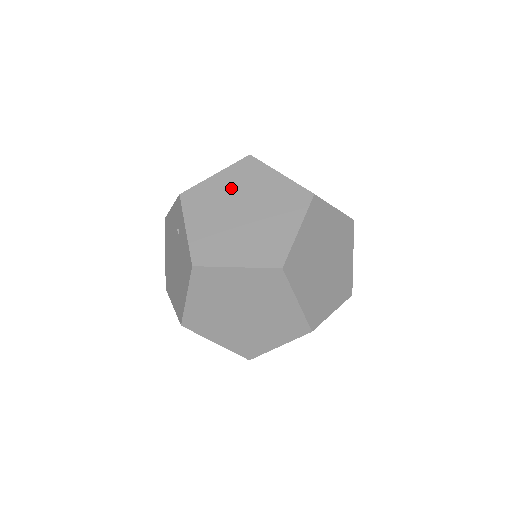
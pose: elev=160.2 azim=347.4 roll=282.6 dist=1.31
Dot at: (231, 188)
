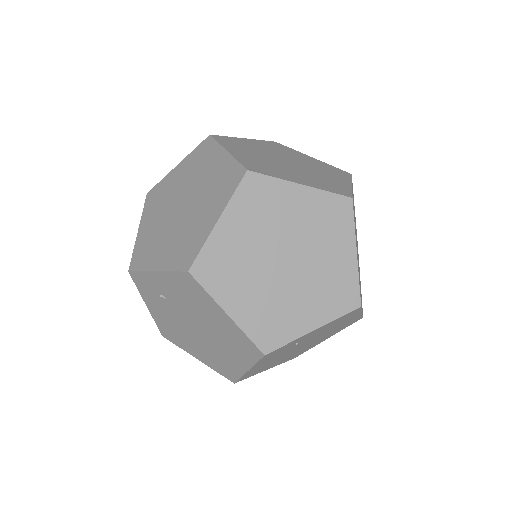
Dot at: (157, 216)
